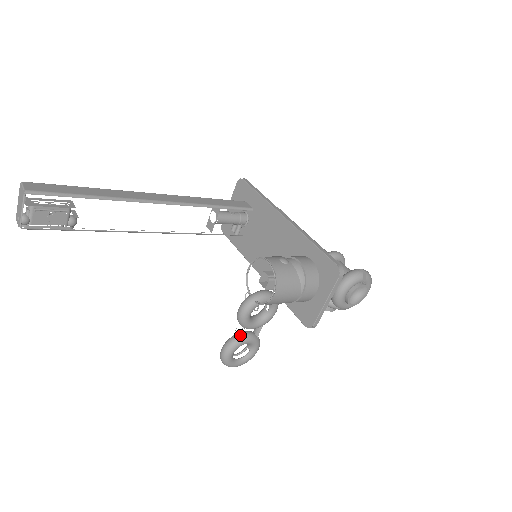
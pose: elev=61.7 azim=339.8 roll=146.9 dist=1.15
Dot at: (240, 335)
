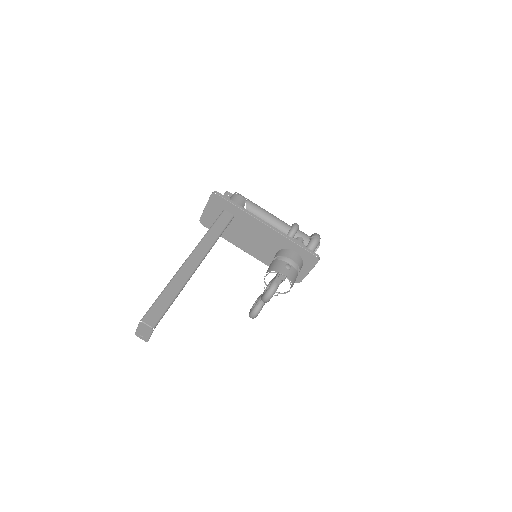
Dot at: (261, 304)
